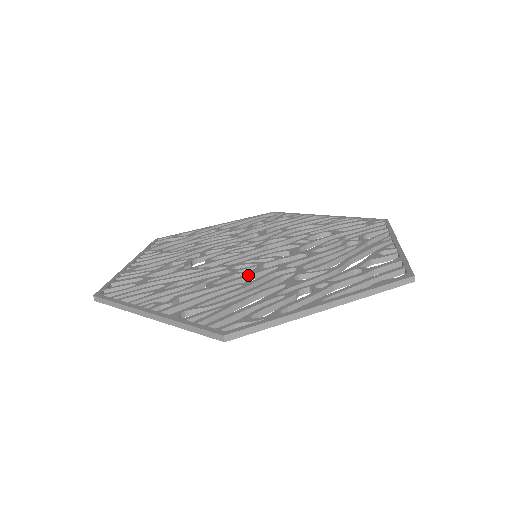
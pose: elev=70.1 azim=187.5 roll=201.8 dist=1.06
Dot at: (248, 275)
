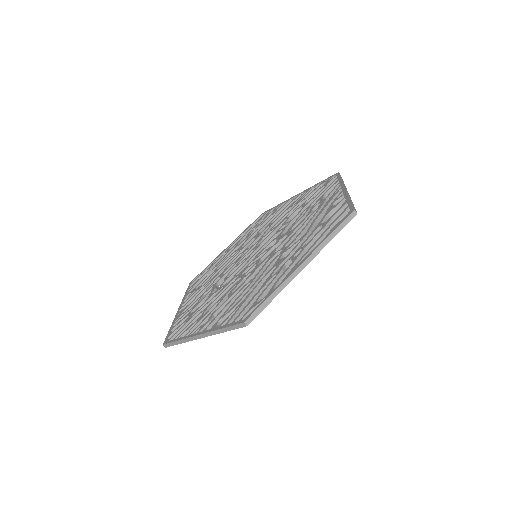
Dot at: (252, 273)
